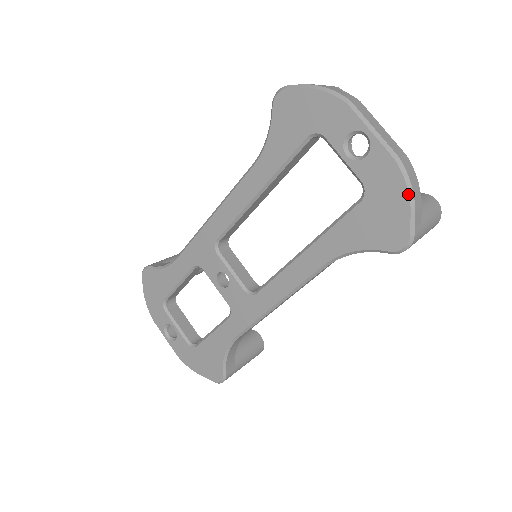
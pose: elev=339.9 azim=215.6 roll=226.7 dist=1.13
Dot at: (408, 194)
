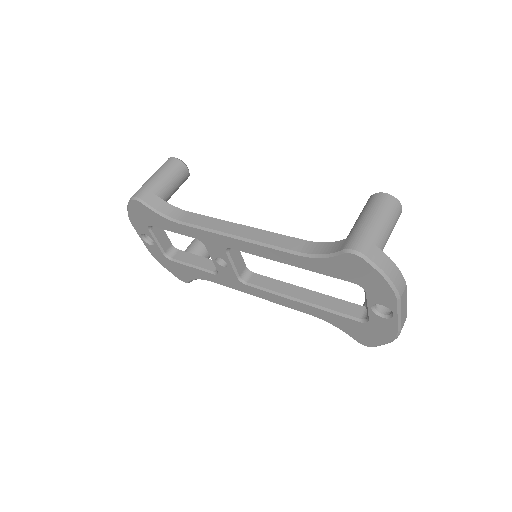
Dot at: (390, 341)
